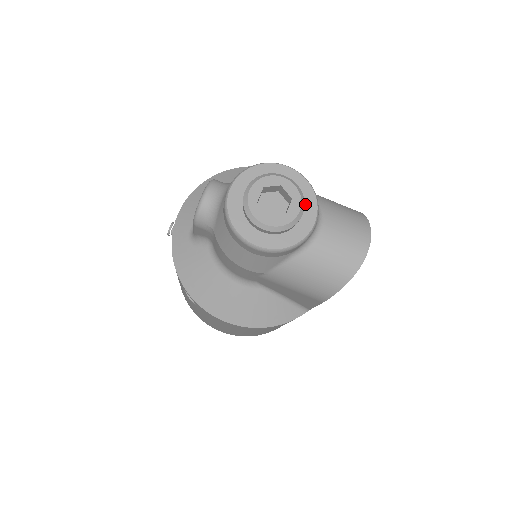
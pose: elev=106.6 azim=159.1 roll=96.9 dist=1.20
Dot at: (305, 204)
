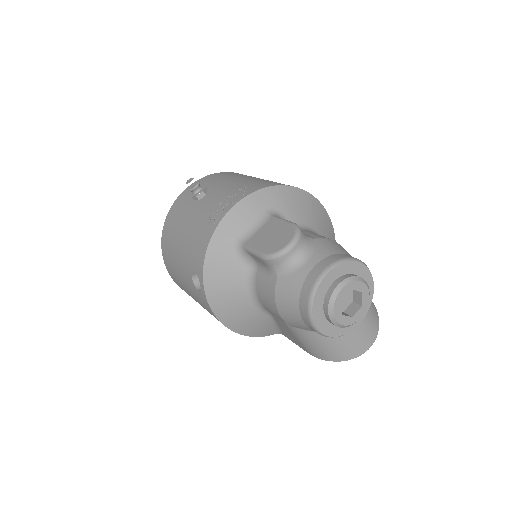
Dot at: occluded
